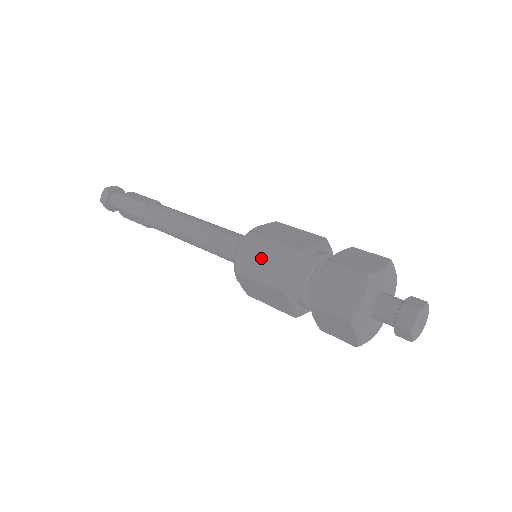
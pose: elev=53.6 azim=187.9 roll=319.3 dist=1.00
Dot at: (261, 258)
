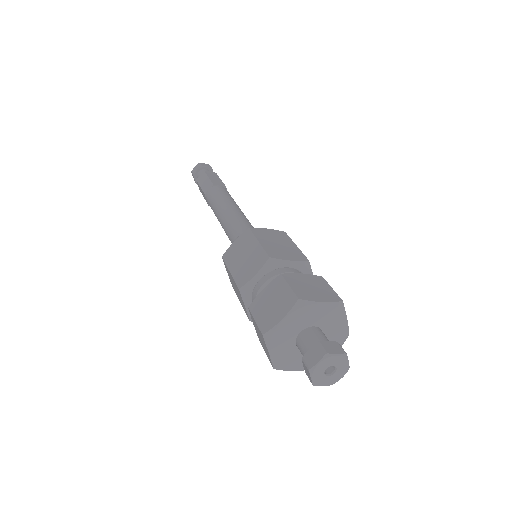
Dot at: (233, 284)
